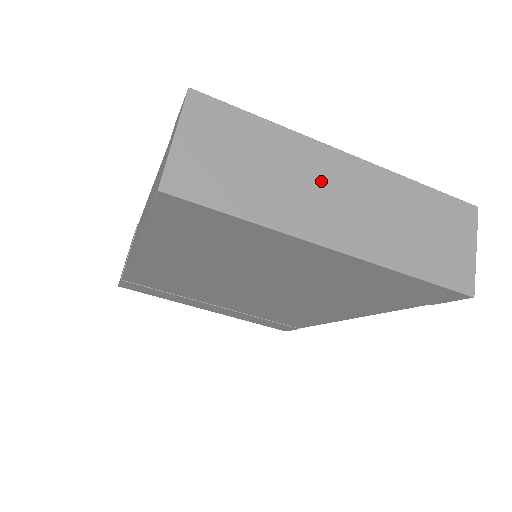
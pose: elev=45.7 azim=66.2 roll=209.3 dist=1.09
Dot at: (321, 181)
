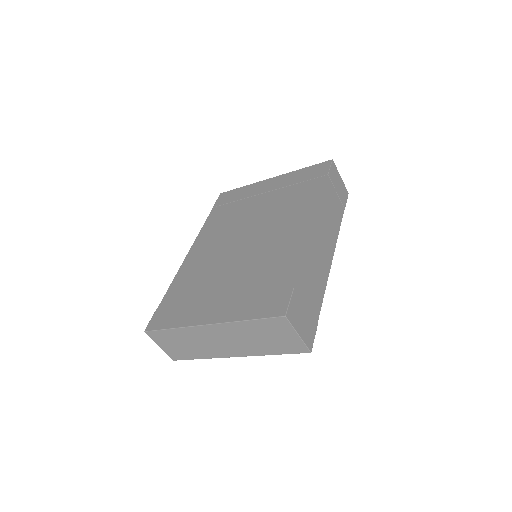
Dot at: (208, 339)
